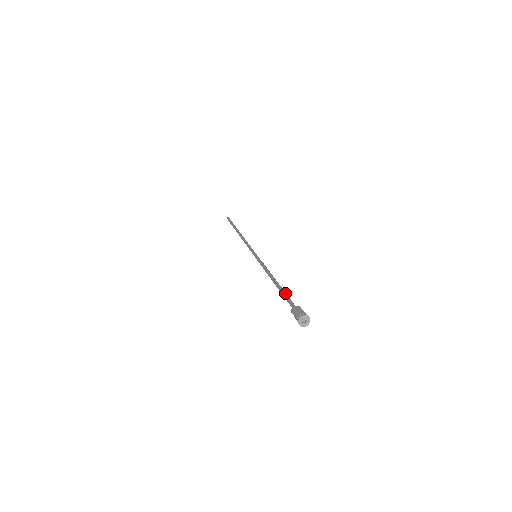
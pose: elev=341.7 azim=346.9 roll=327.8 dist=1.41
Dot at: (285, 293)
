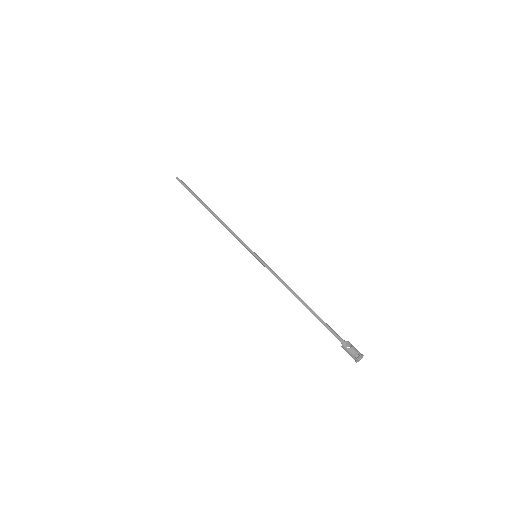
Dot at: (321, 322)
